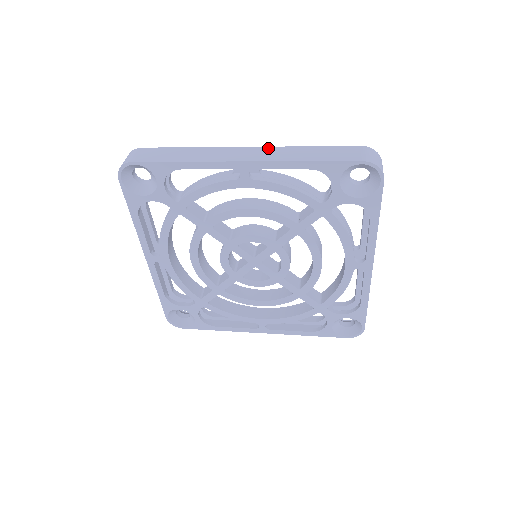
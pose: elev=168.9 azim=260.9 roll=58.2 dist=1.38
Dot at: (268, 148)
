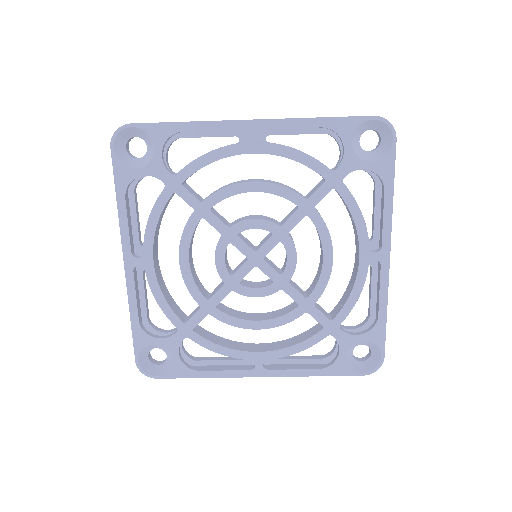
Dot at: occluded
